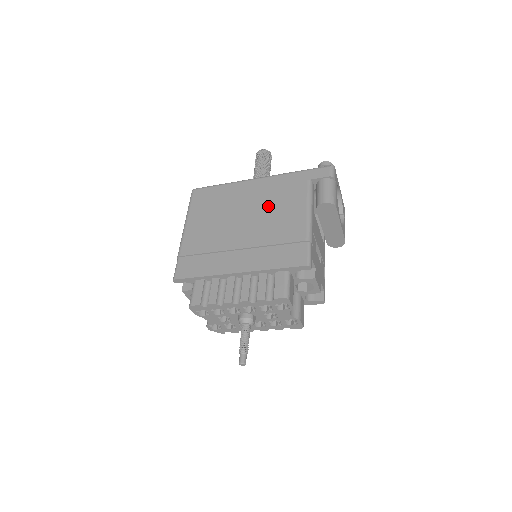
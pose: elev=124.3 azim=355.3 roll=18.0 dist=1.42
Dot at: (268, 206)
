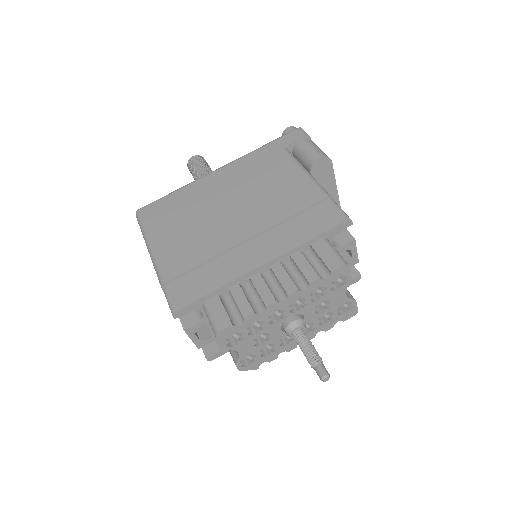
Dot at: (252, 187)
